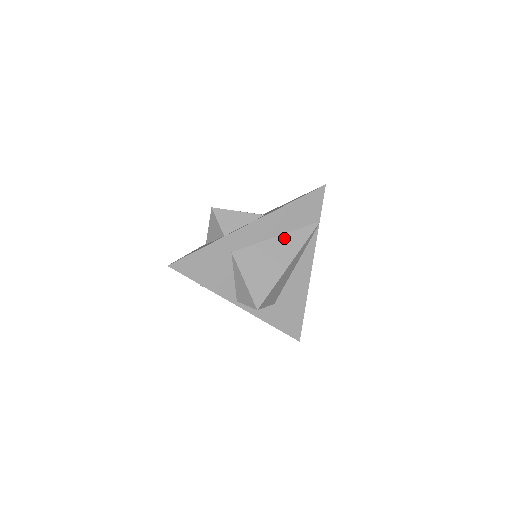
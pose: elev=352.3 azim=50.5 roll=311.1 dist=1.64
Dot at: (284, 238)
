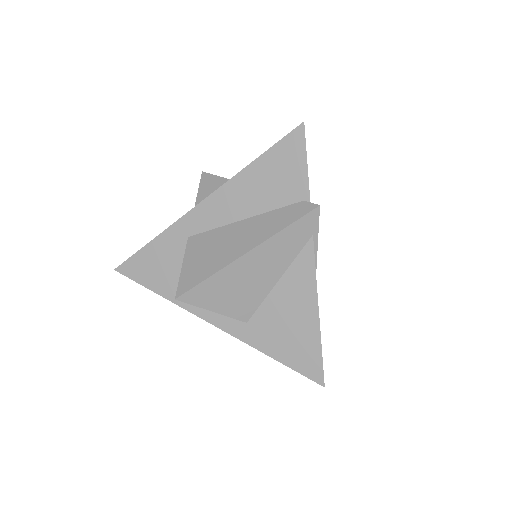
Dot at: occluded
